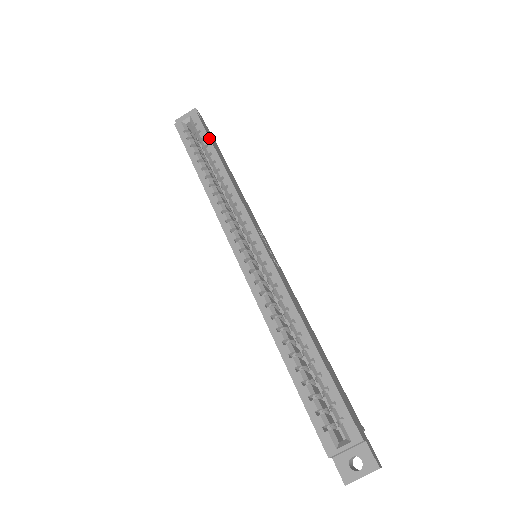
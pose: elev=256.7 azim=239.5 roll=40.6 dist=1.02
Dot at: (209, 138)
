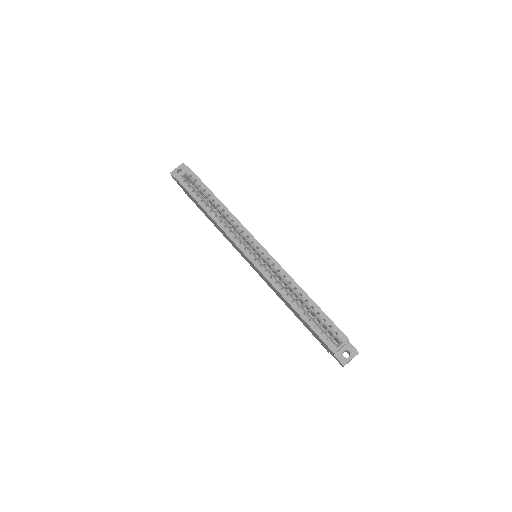
Dot at: occluded
